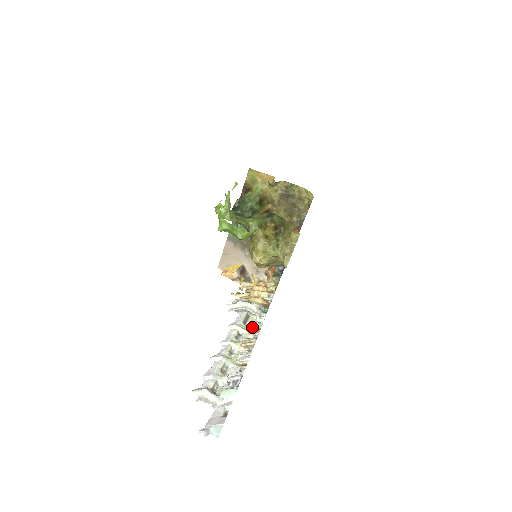
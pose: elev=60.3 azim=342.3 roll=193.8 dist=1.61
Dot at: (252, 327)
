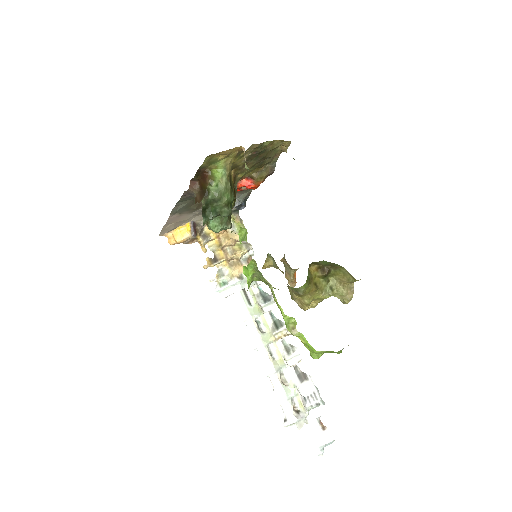
Dot at: (266, 309)
